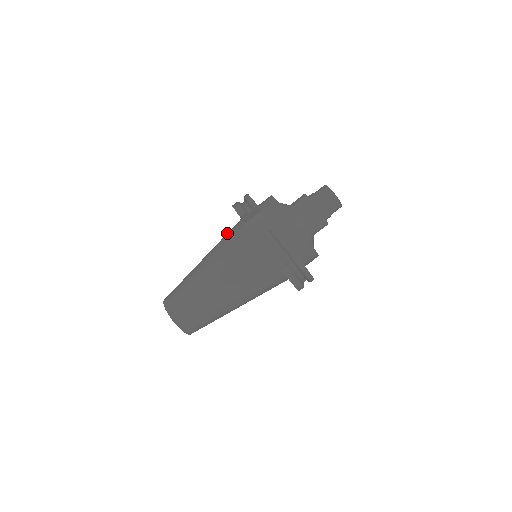
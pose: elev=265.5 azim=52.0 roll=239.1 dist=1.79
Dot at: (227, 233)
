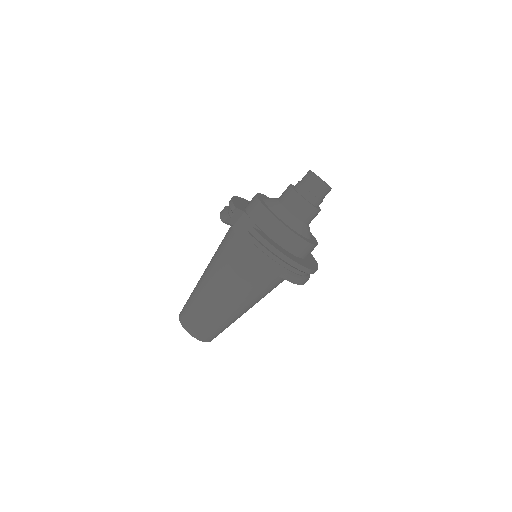
Dot at: occluded
